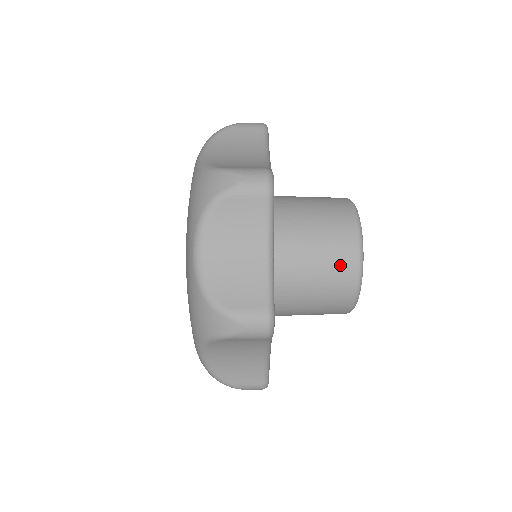
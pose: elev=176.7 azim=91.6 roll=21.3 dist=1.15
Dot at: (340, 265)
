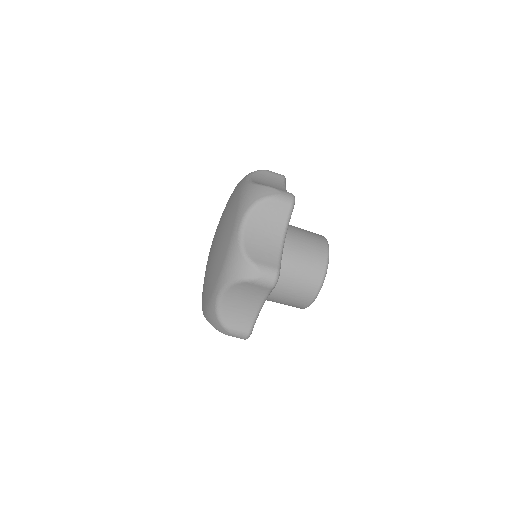
Dot at: (316, 238)
